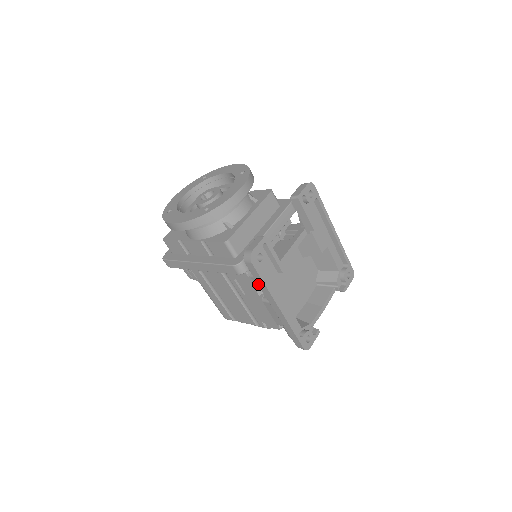
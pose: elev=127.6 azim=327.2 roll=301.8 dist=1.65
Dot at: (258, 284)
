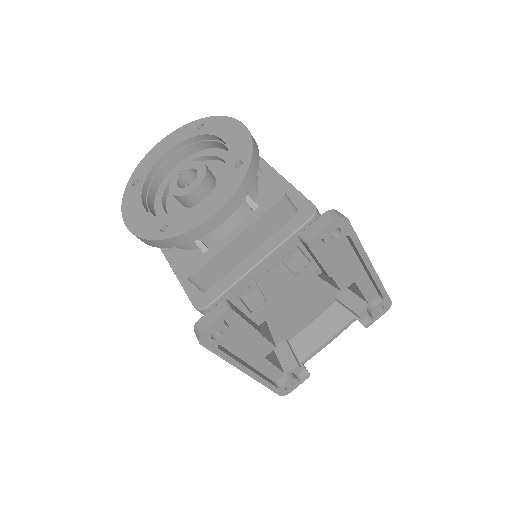
Dot at: occluded
